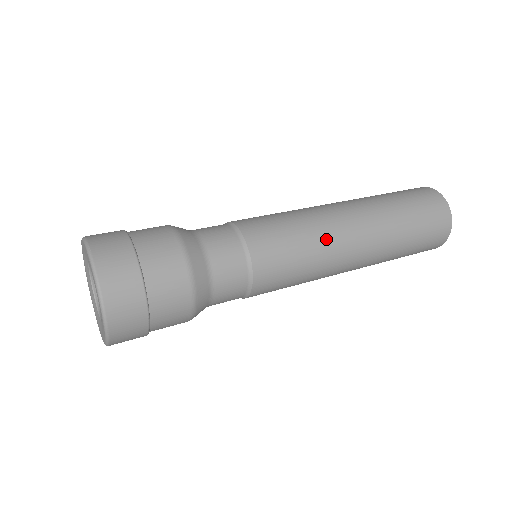
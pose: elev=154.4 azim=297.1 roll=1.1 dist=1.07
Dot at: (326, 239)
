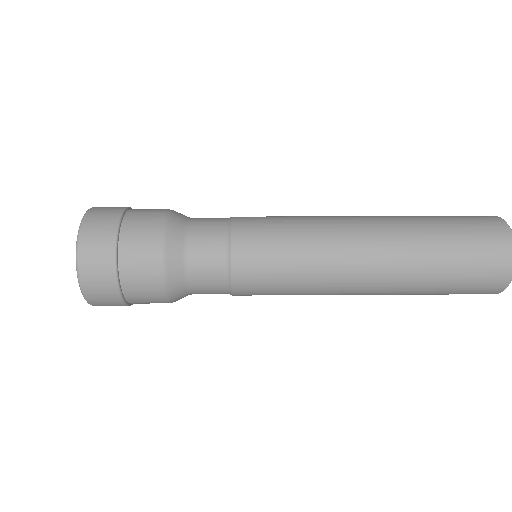
Dot at: (322, 284)
